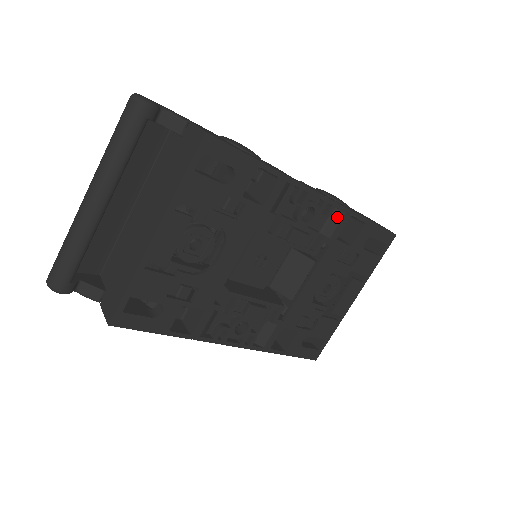
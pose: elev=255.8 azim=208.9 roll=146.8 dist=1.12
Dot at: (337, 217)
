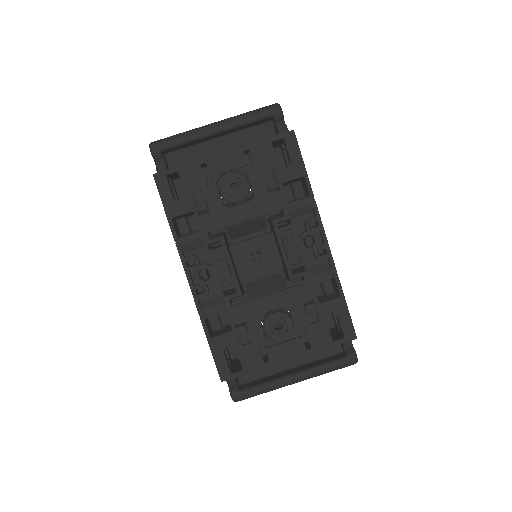
Dot at: (325, 269)
